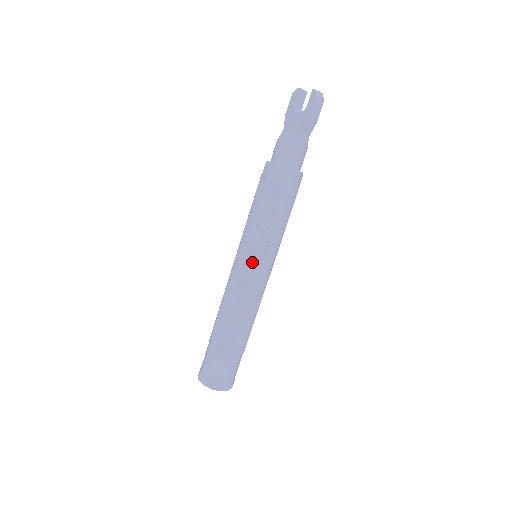
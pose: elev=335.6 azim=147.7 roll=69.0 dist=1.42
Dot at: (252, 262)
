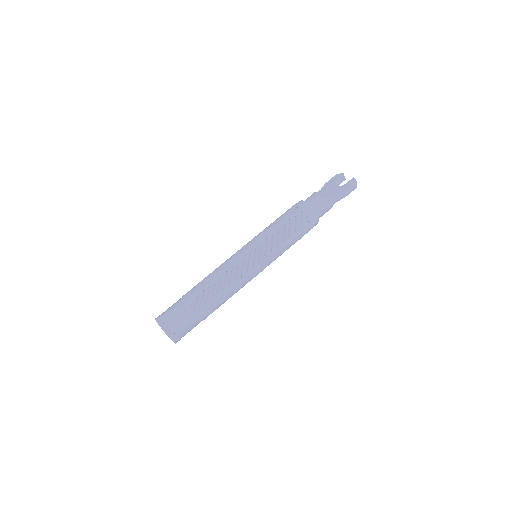
Dot at: (256, 255)
